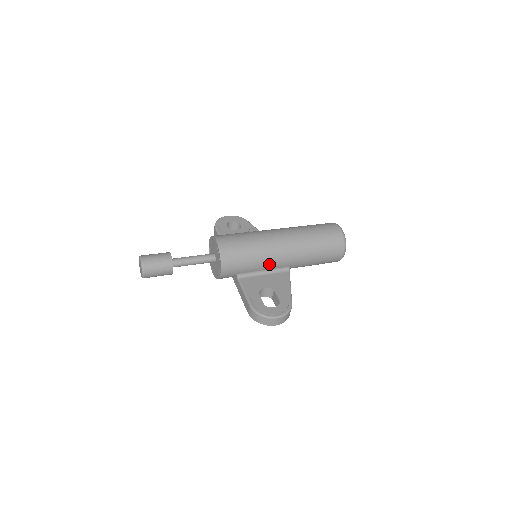
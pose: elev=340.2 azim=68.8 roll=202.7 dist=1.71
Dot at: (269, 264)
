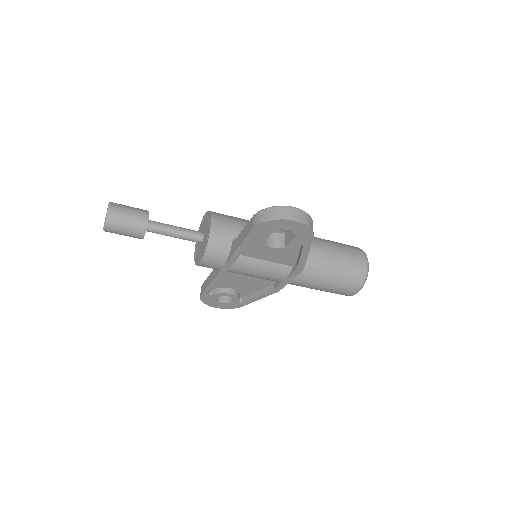
Dot at: occluded
